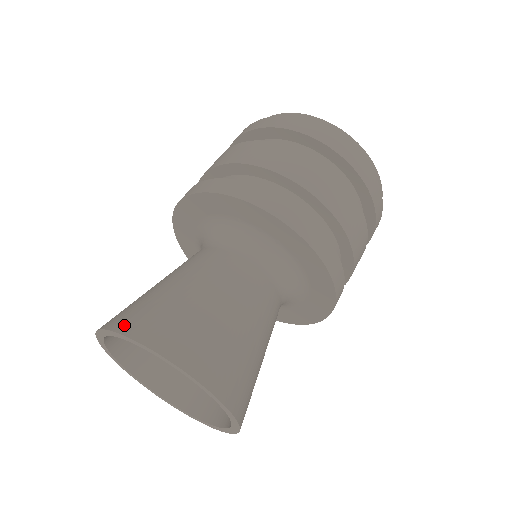
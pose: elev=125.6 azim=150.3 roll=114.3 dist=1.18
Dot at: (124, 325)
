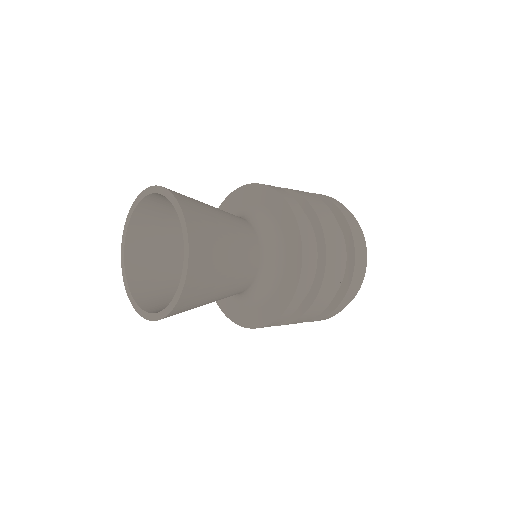
Dot at: occluded
